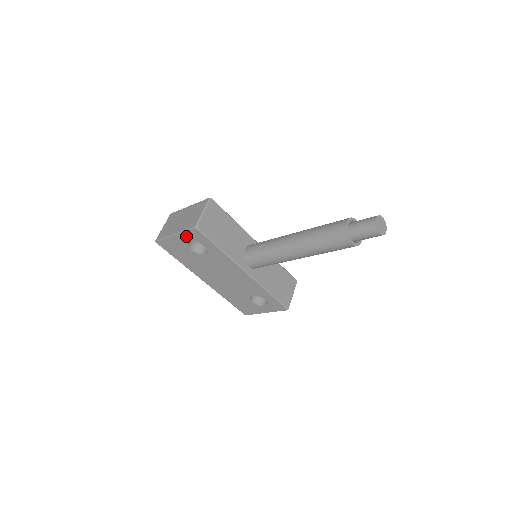
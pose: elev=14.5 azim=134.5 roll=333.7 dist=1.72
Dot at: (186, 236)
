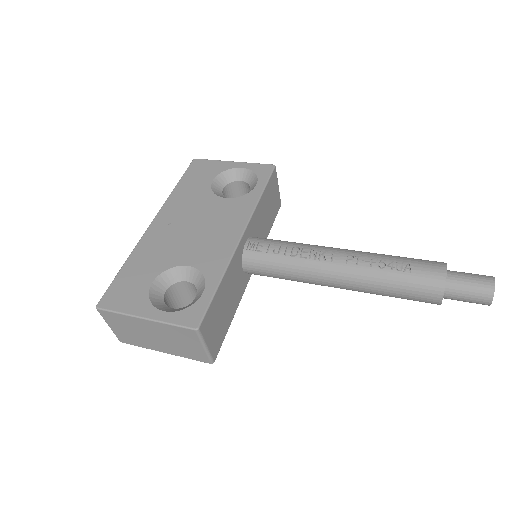
Dot at: occluded
